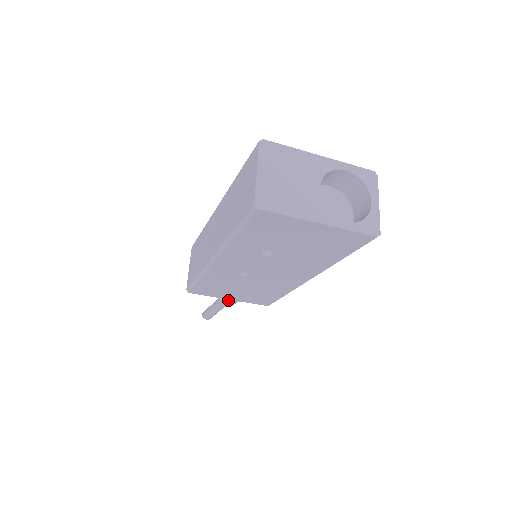
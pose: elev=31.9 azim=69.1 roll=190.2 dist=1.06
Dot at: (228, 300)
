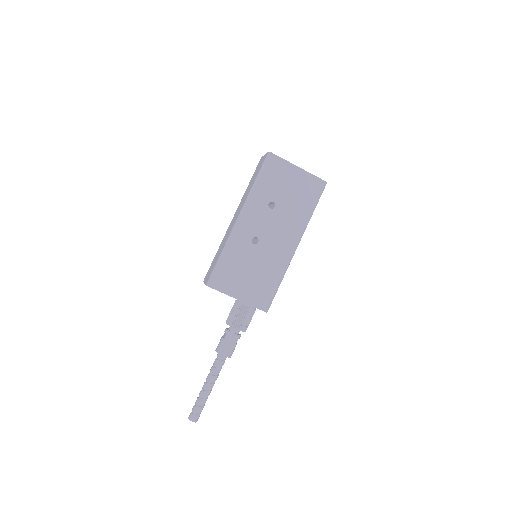
Dot at: (228, 338)
